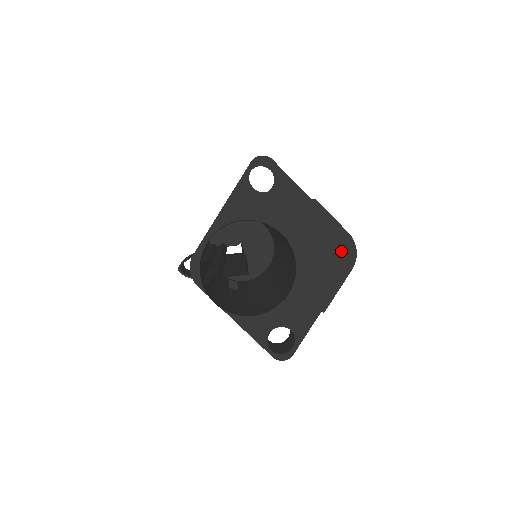
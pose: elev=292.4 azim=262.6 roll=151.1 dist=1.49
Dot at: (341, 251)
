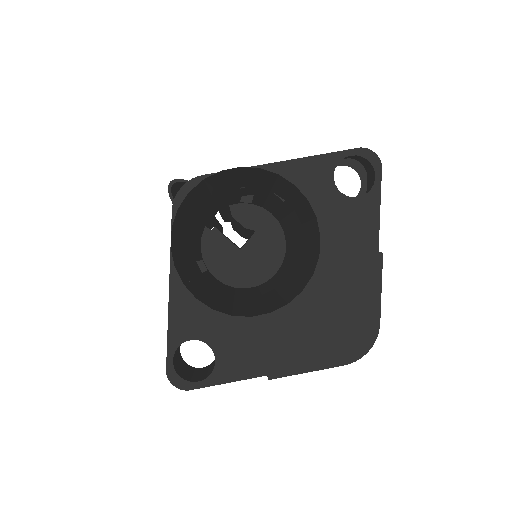
Dot at: (353, 334)
